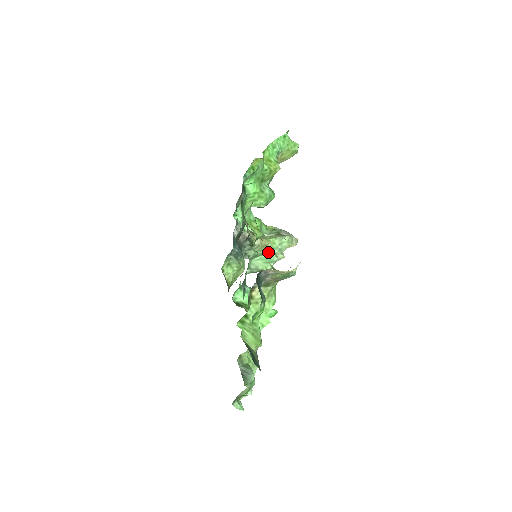
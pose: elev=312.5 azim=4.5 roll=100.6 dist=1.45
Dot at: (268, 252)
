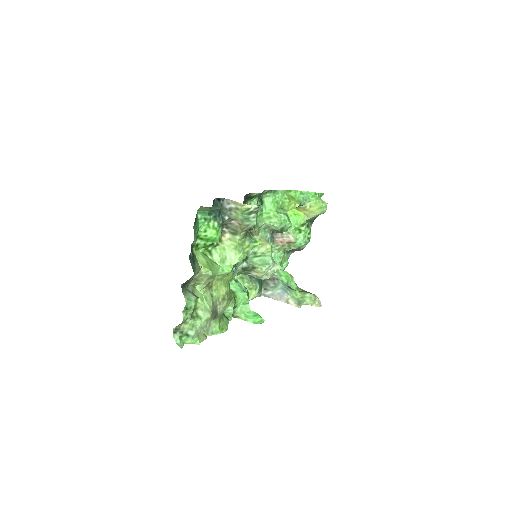
Dot at: (266, 254)
